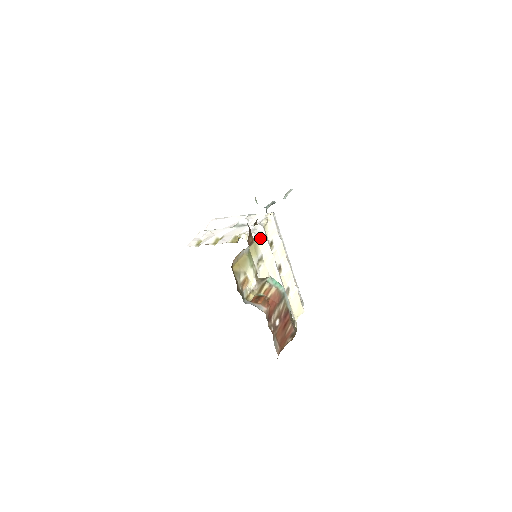
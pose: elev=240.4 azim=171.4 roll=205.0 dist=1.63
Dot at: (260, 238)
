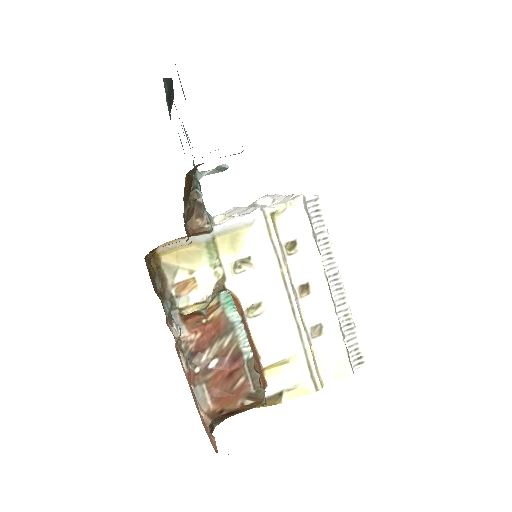
Dot at: (252, 228)
